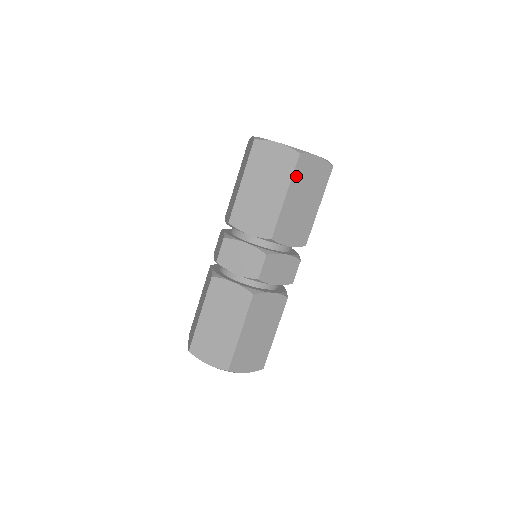
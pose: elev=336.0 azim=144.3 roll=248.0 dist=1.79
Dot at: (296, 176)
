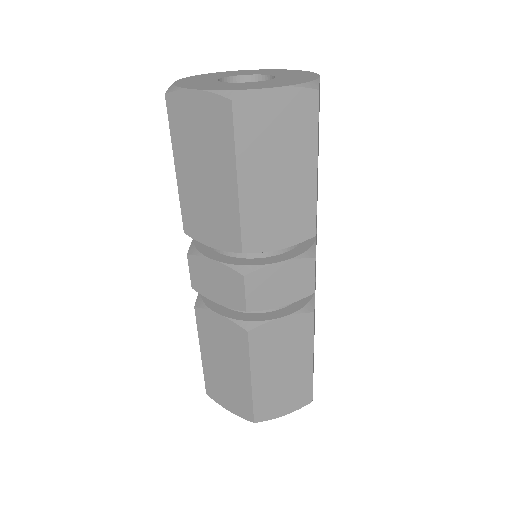
Dot at: (318, 128)
